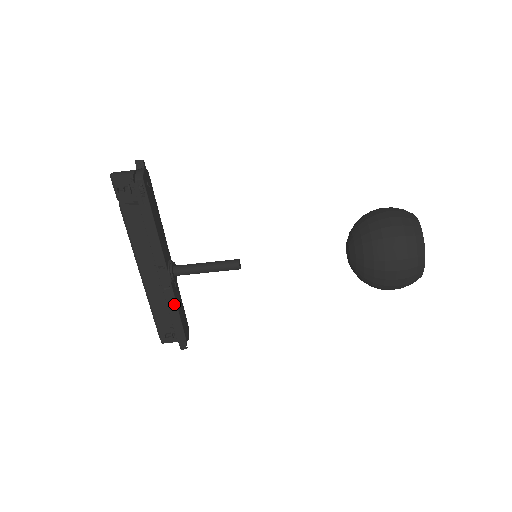
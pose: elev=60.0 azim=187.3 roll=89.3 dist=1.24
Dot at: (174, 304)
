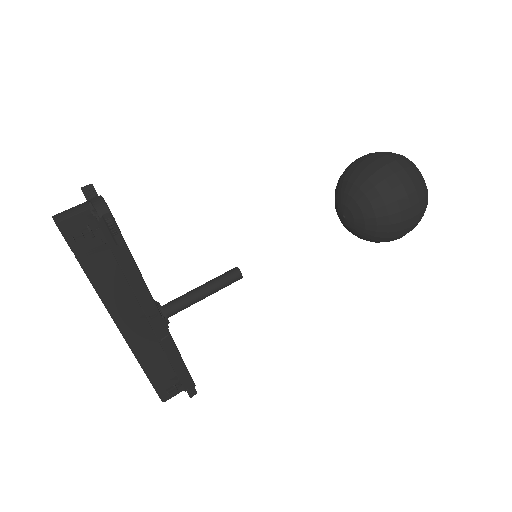
Dot at: (175, 352)
